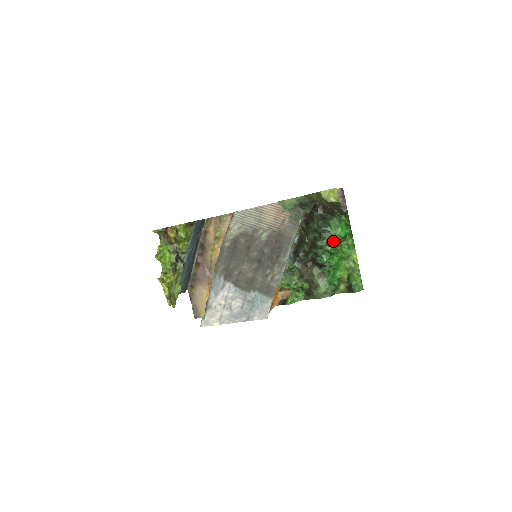
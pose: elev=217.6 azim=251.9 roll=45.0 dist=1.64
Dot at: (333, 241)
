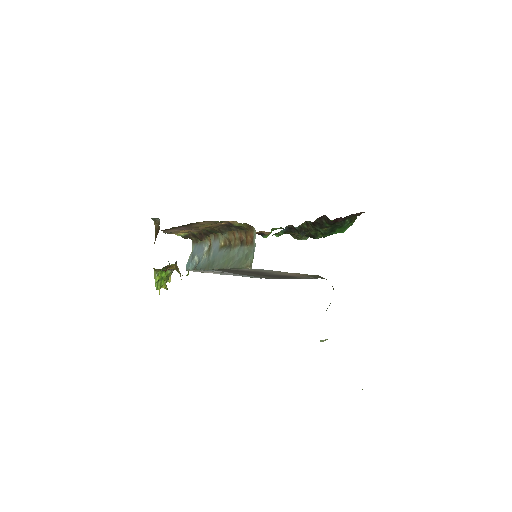
Dot at: occluded
